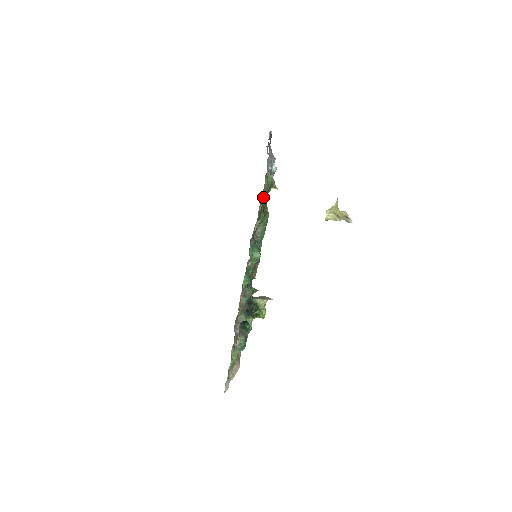
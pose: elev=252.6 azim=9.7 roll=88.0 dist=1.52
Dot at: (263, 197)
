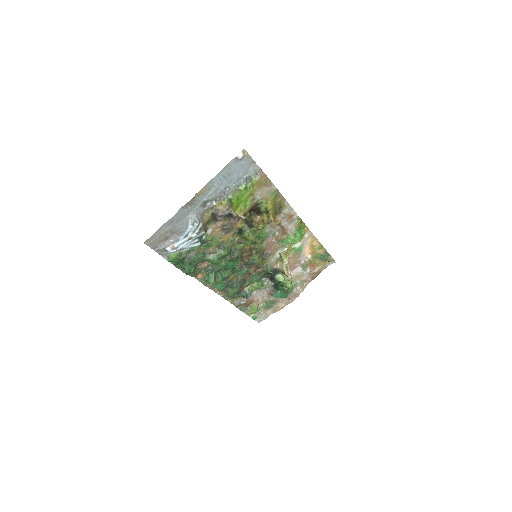
Dot at: (198, 250)
